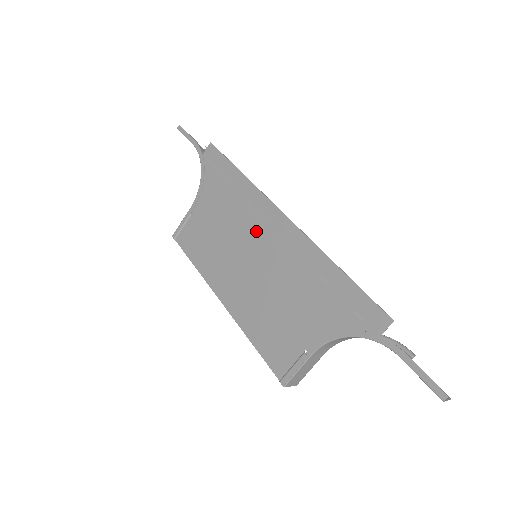
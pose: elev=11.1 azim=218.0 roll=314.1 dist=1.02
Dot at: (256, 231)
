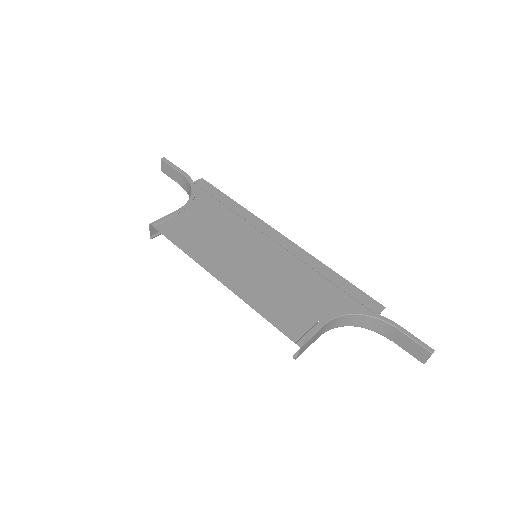
Dot at: (257, 239)
